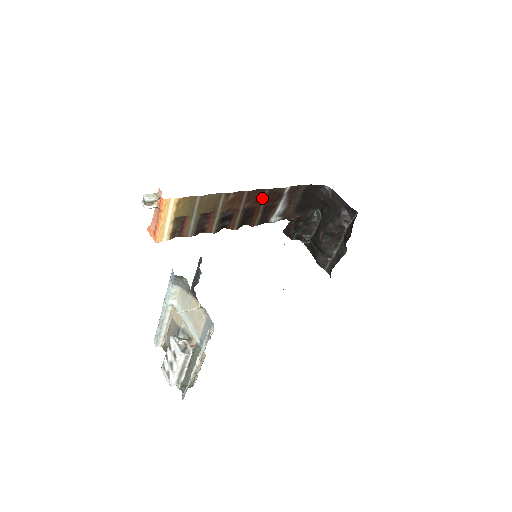
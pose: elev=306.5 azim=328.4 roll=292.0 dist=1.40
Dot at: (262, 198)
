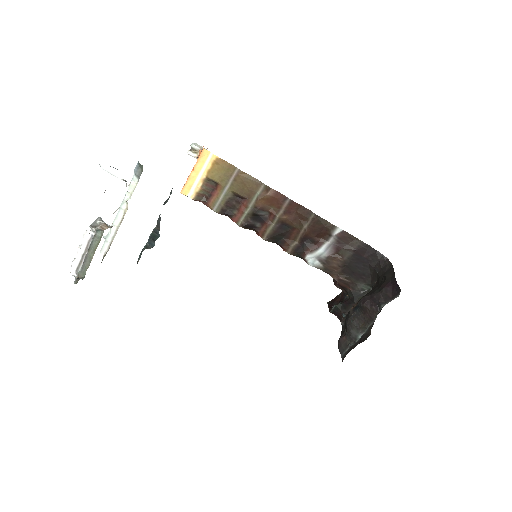
Dot at: (305, 221)
